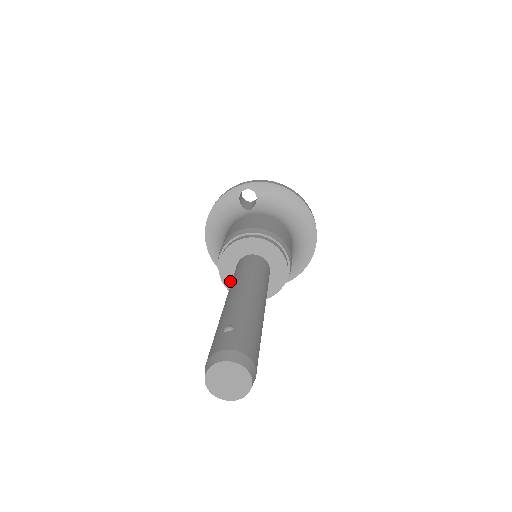
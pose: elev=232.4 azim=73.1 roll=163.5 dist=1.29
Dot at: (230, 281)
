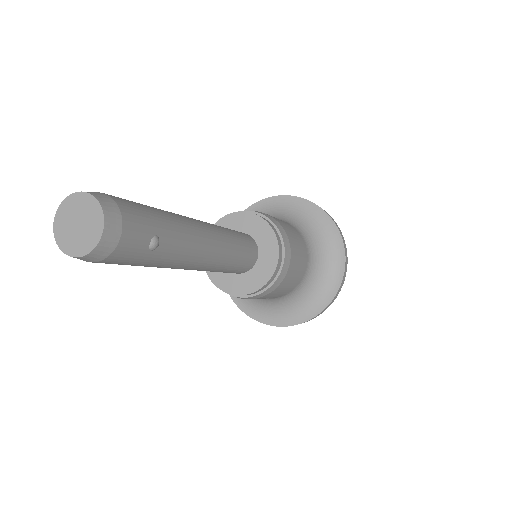
Dot at: (235, 286)
